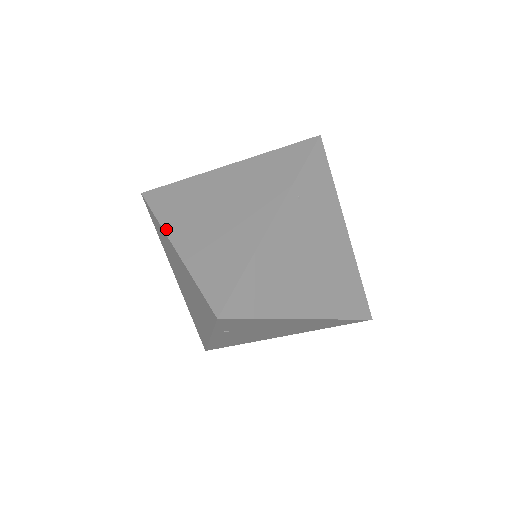
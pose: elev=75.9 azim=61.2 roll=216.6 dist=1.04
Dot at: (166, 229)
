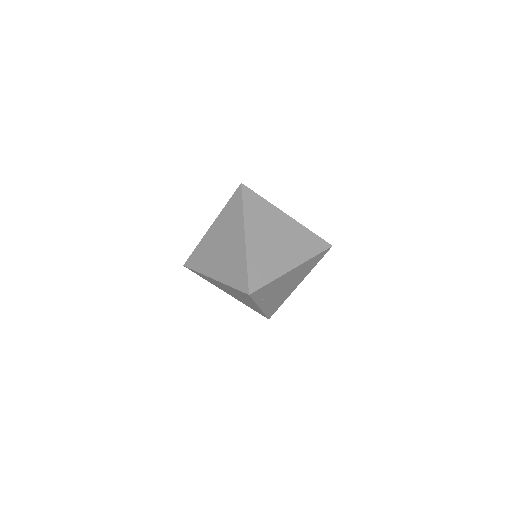
Dot at: (205, 274)
